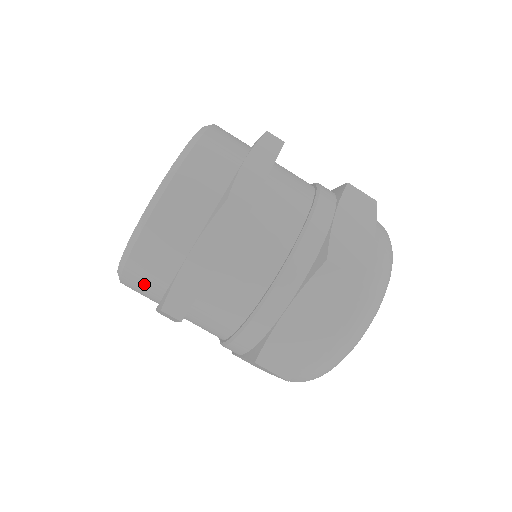
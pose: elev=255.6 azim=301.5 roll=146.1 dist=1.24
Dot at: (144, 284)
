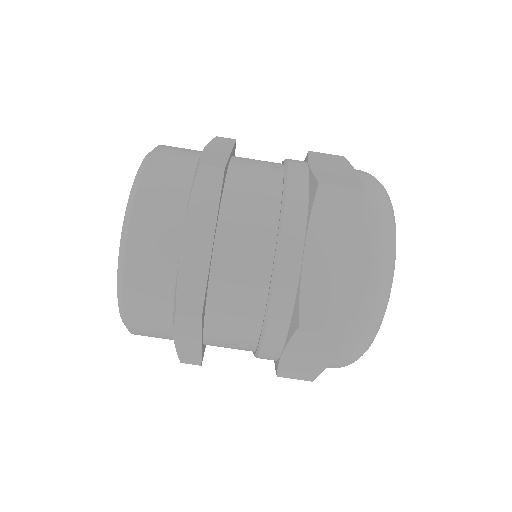
Dot at: (150, 301)
